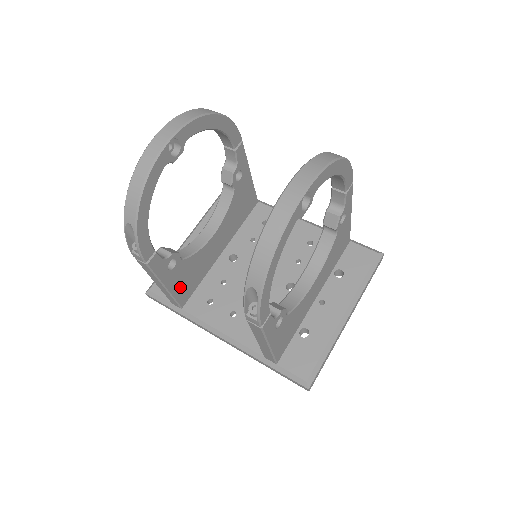
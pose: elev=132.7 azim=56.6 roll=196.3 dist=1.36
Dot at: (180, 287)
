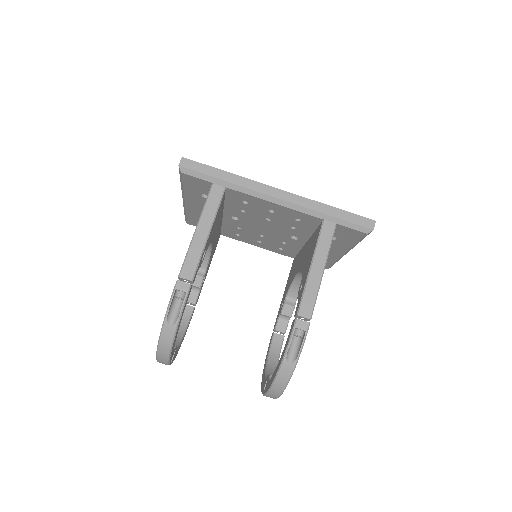
Dot at: (213, 253)
